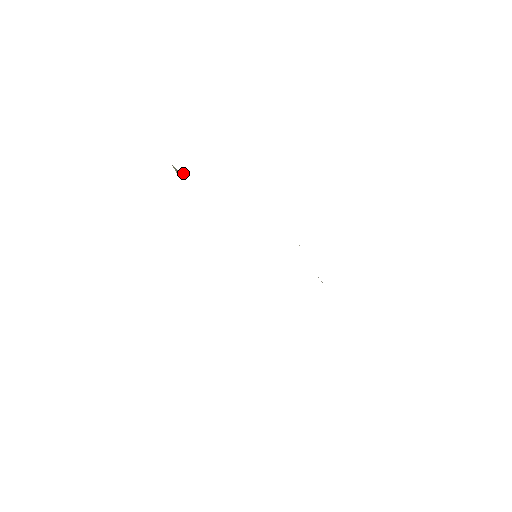
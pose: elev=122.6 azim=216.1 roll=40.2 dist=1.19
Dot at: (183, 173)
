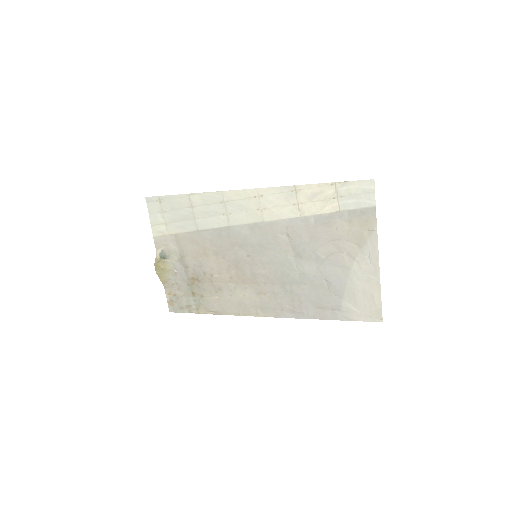
Dot at: (169, 258)
